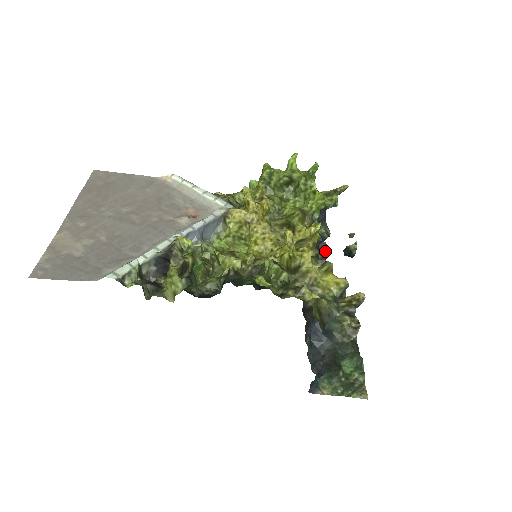
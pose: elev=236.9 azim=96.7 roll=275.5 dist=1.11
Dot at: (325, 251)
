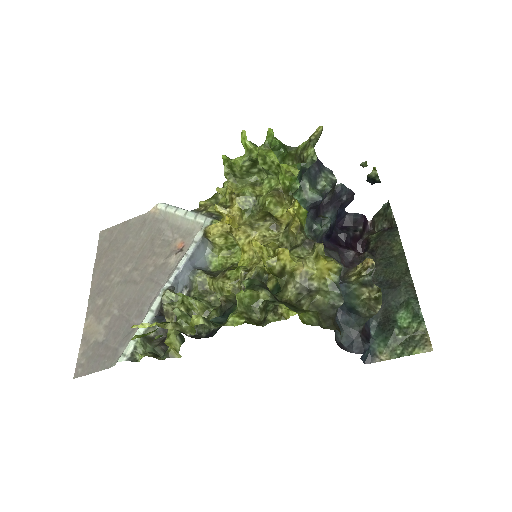
Dot at: (347, 190)
